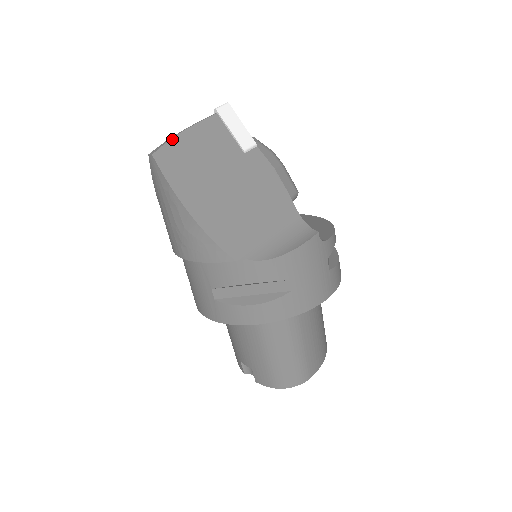
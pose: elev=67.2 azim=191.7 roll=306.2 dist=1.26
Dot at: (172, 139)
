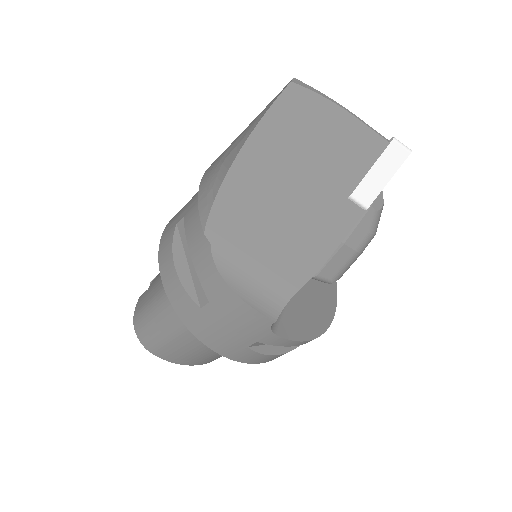
Dot at: (324, 98)
